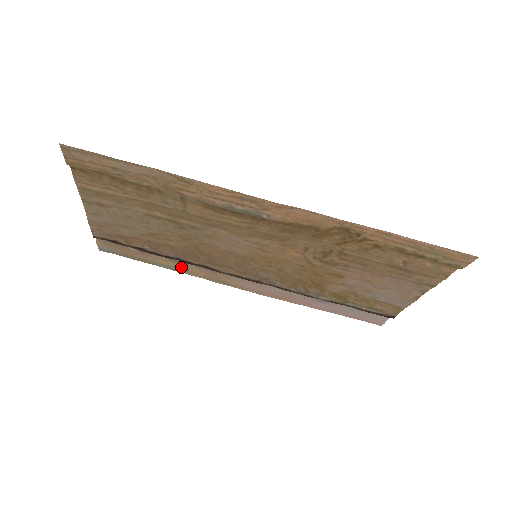
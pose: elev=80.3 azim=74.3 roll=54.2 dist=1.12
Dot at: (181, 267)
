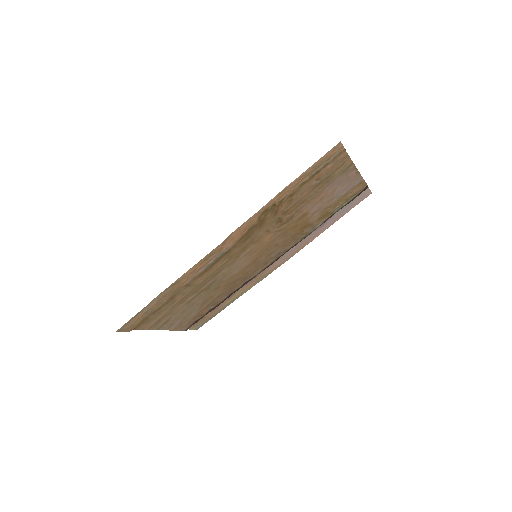
Dot at: (239, 294)
